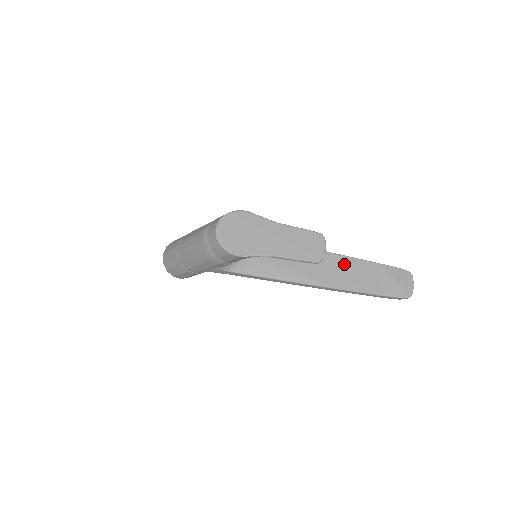
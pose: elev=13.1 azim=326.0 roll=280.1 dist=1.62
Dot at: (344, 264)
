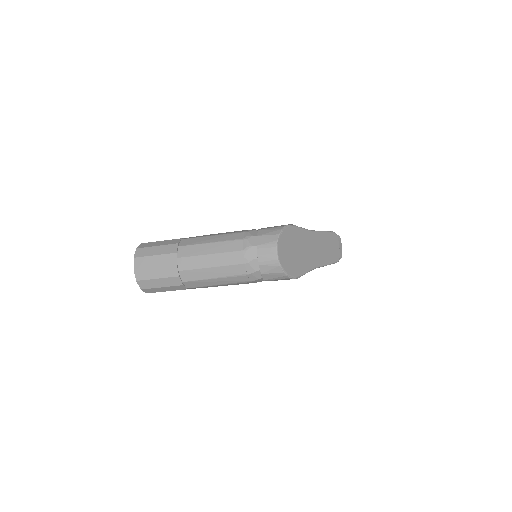
Dot at: occluded
